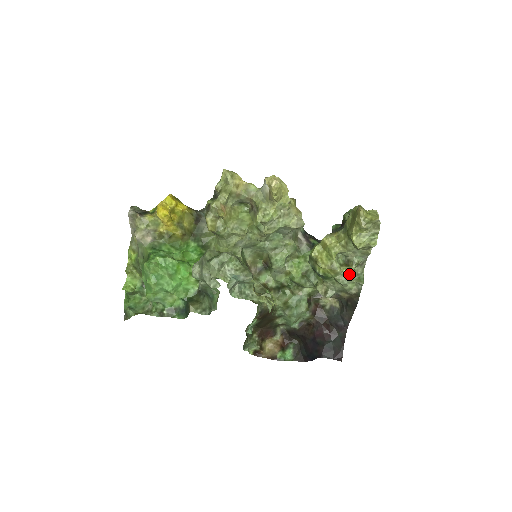
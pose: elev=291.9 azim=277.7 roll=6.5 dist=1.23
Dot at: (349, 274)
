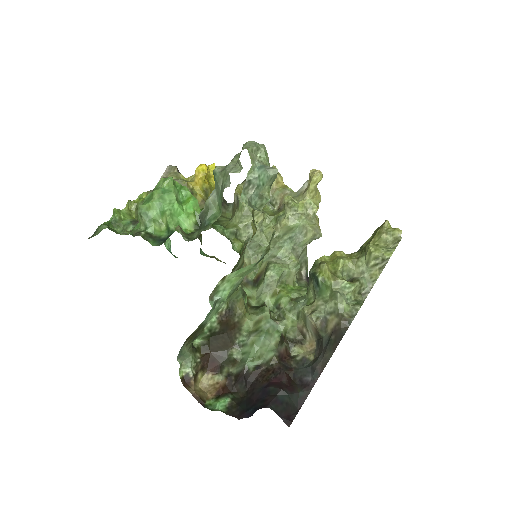
Dot at: (350, 288)
